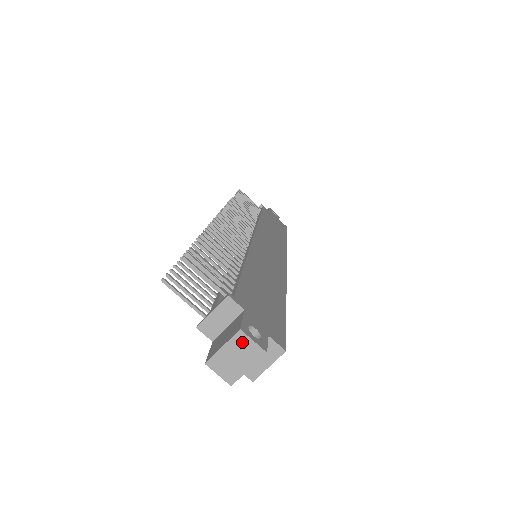
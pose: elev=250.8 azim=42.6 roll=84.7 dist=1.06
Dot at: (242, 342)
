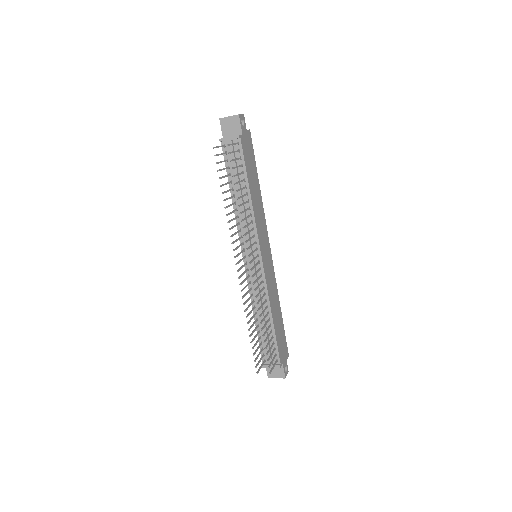
Dot at: (283, 376)
